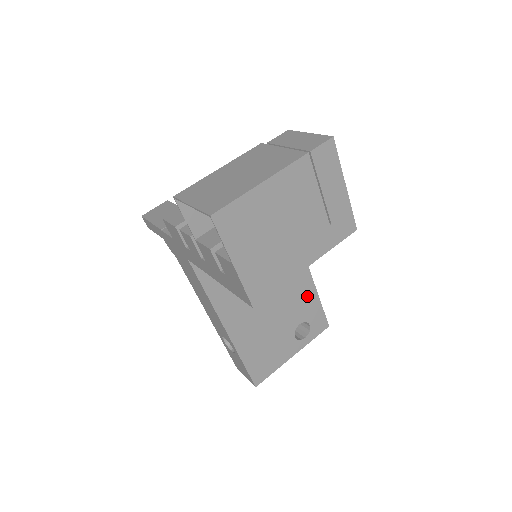
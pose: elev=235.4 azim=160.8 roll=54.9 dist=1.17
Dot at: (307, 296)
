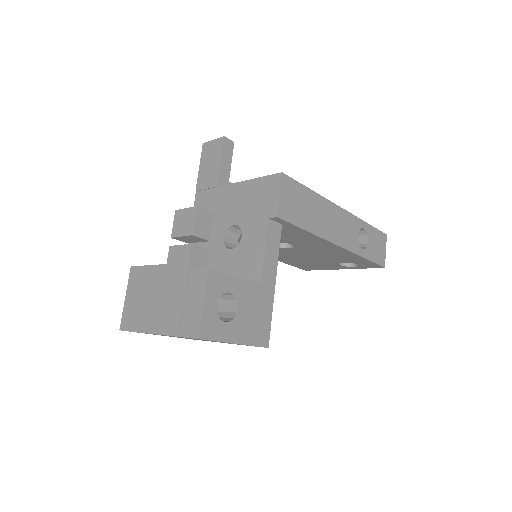
Dot at: (348, 256)
